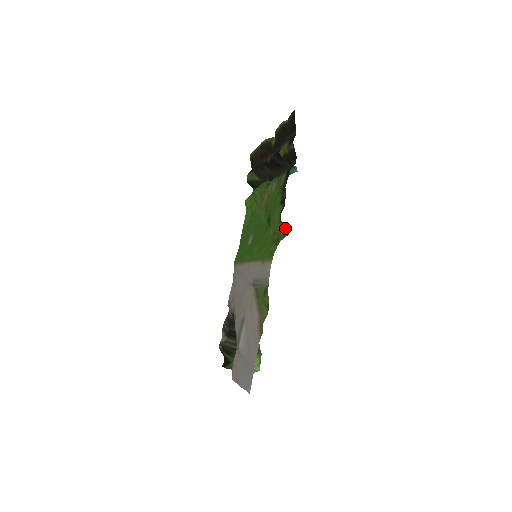
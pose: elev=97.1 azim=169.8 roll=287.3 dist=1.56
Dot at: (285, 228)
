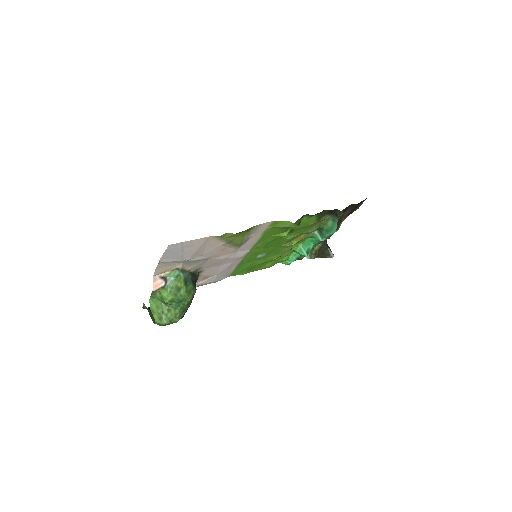
Dot at: (300, 222)
